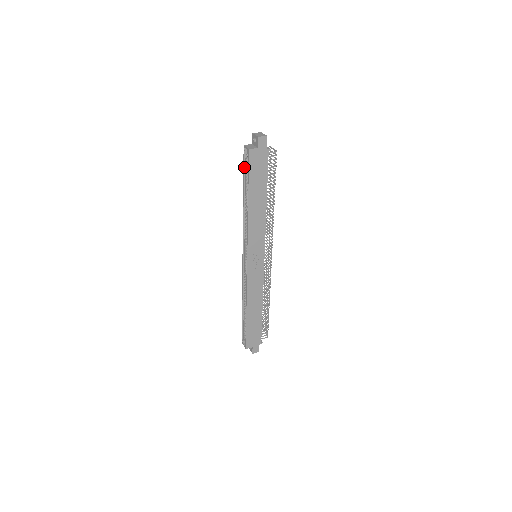
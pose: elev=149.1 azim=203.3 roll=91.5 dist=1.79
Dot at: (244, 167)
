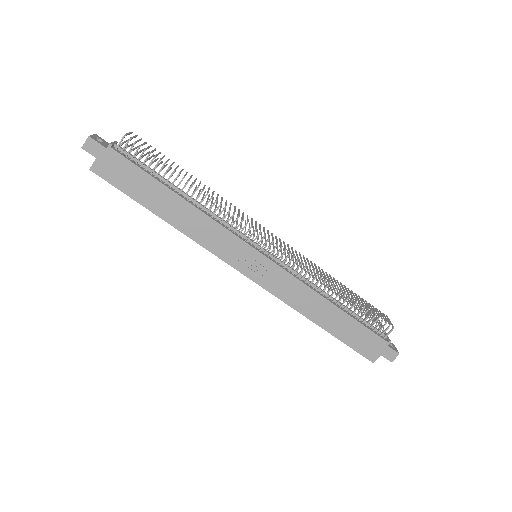
Dot at: occluded
